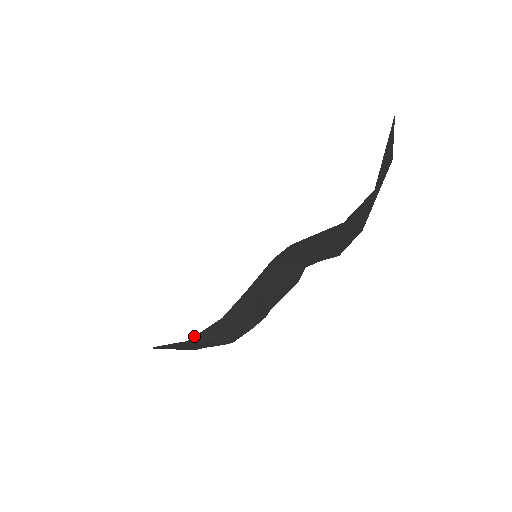
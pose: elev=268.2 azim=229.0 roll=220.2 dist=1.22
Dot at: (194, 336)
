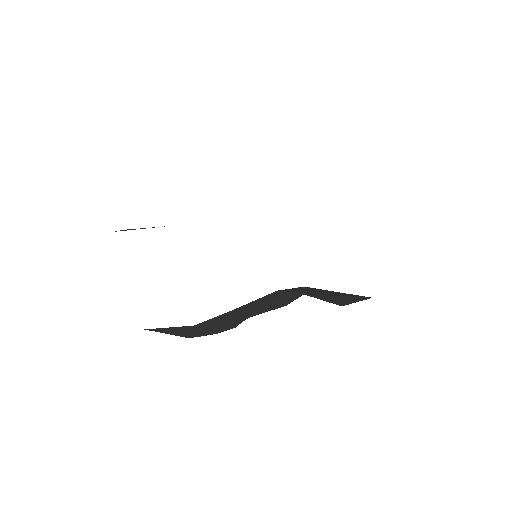
Dot at: occluded
